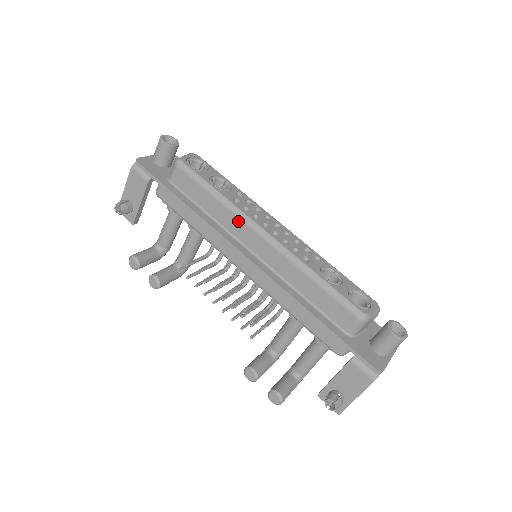
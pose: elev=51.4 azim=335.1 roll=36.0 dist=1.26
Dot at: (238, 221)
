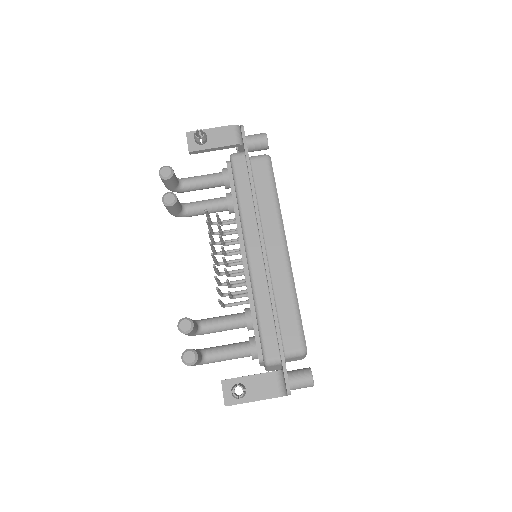
Dot at: (276, 225)
